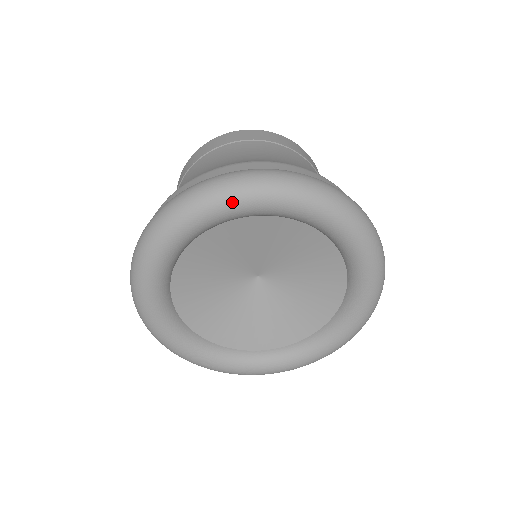
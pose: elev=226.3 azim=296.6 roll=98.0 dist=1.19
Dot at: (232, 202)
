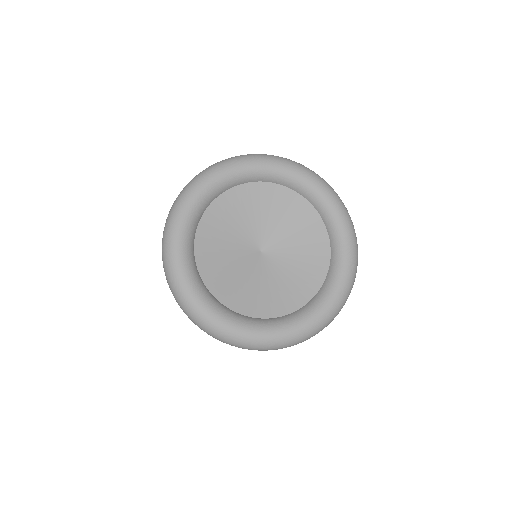
Dot at: (226, 167)
